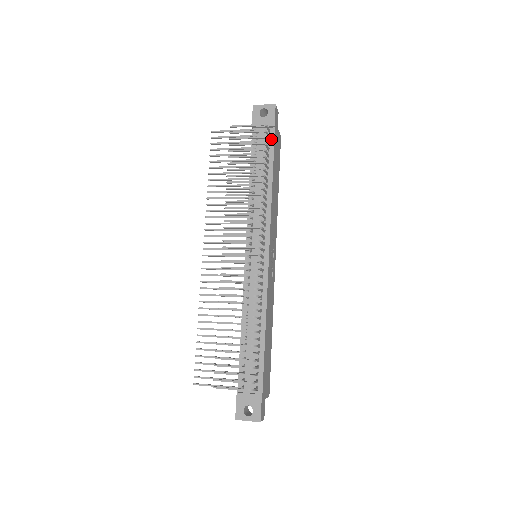
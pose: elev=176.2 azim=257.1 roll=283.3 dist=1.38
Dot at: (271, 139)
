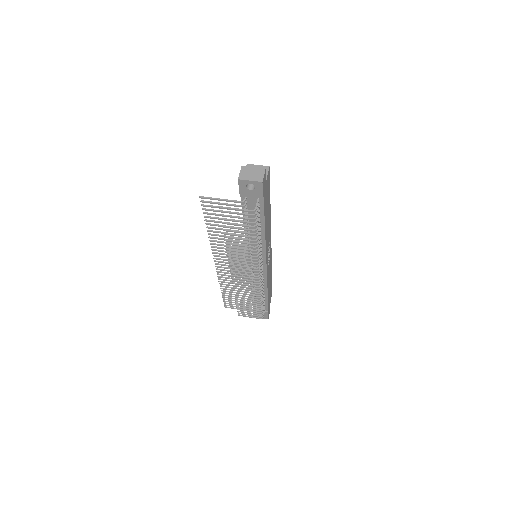
Dot at: (260, 204)
